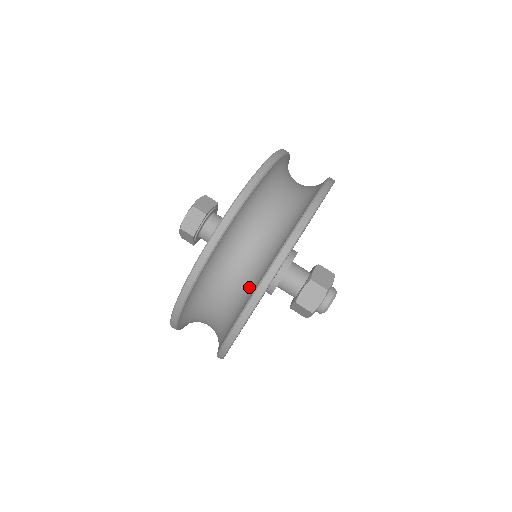
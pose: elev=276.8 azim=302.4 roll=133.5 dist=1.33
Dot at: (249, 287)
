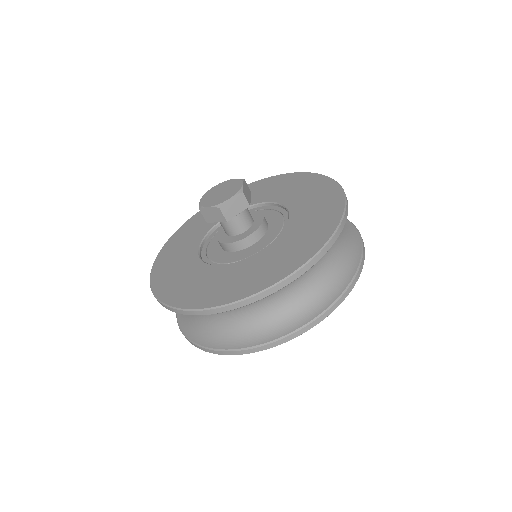
Dot at: (208, 333)
